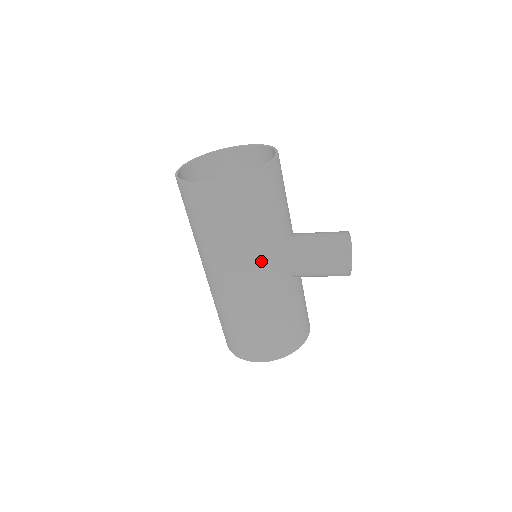
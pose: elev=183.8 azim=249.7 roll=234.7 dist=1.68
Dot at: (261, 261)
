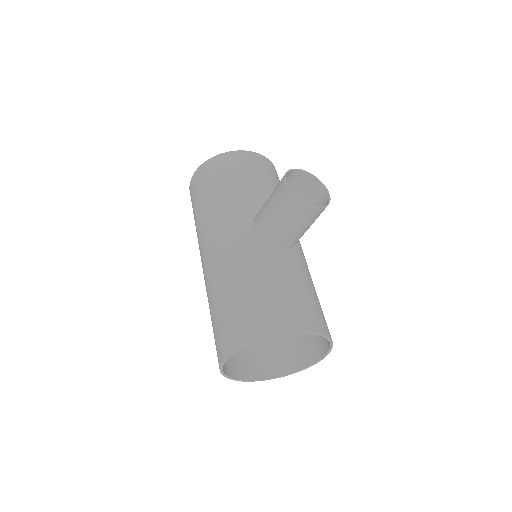
Dot at: (224, 222)
